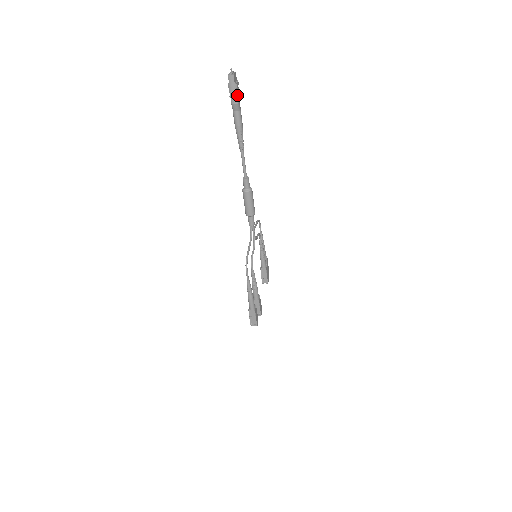
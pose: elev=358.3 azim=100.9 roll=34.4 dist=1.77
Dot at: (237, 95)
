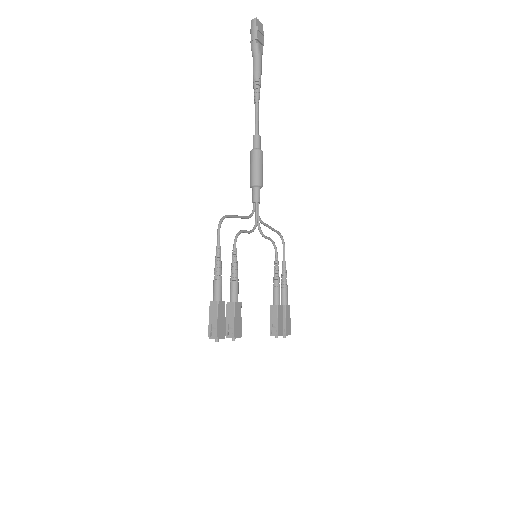
Dot at: (258, 39)
